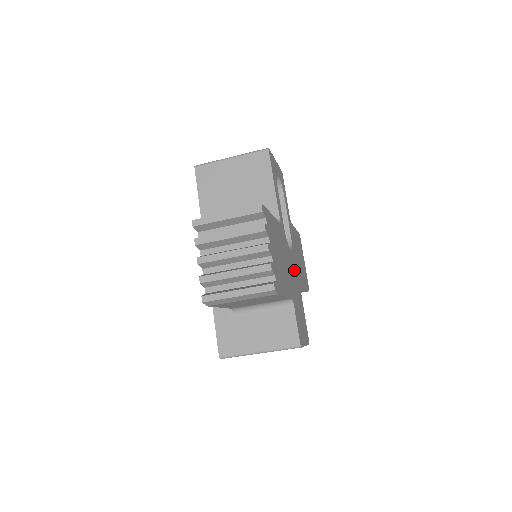
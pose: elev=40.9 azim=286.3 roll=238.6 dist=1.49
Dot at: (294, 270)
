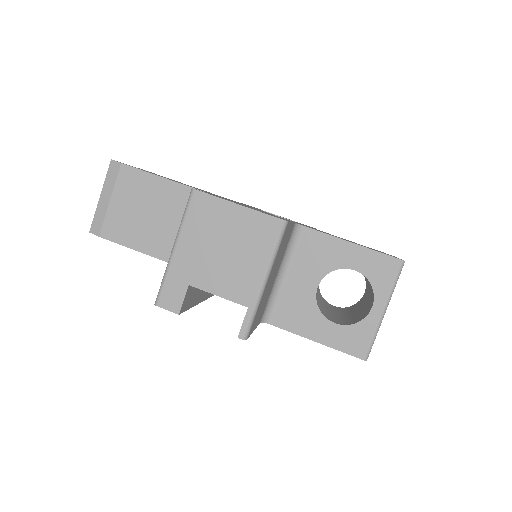
Dot at: occluded
